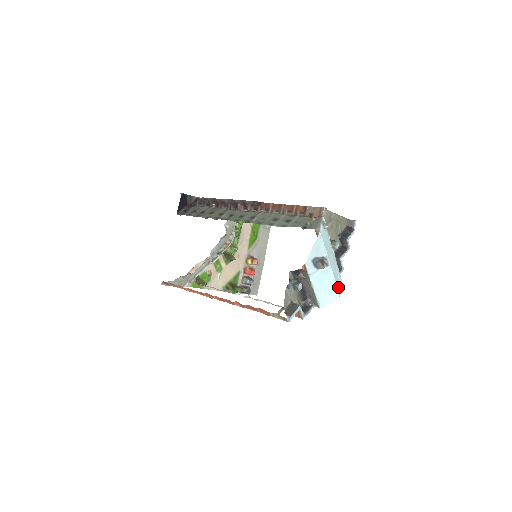
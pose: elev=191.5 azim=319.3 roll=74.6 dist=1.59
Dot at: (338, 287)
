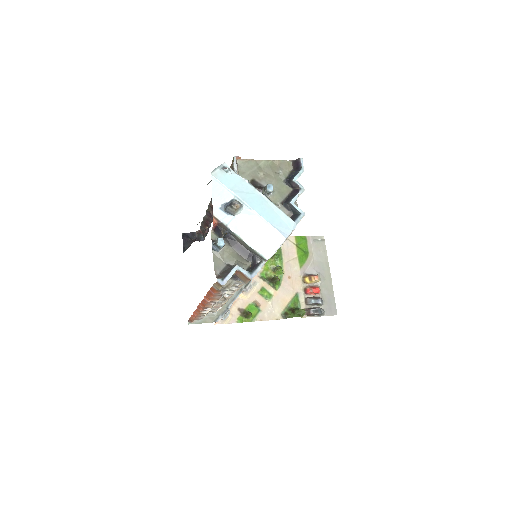
Dot at: (281, 229)
